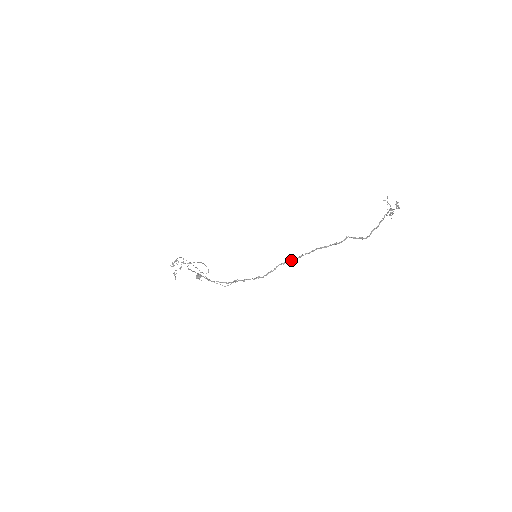
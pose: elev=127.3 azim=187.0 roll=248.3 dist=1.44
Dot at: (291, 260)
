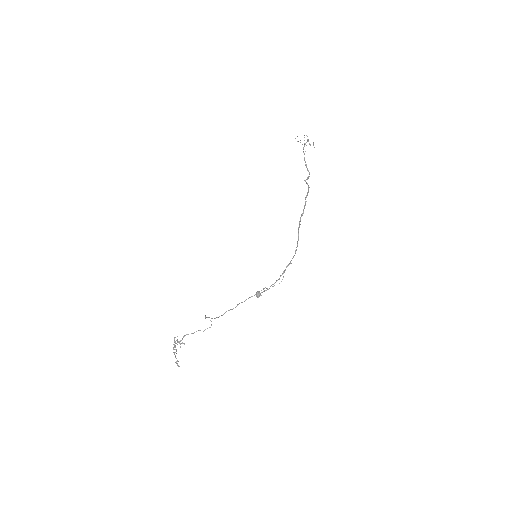
Dot at: occluded
